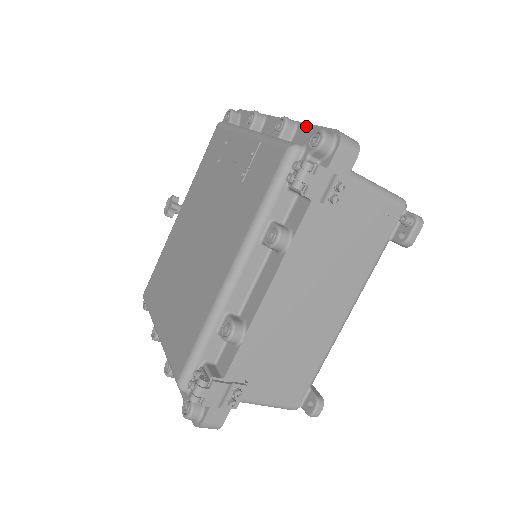
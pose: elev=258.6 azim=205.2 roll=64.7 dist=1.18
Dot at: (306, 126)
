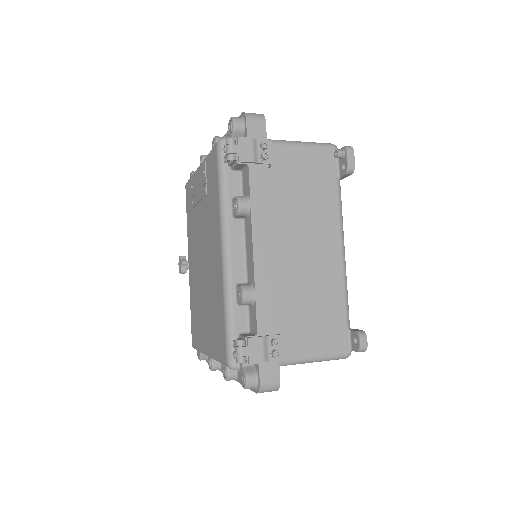
Dot at: occluded
